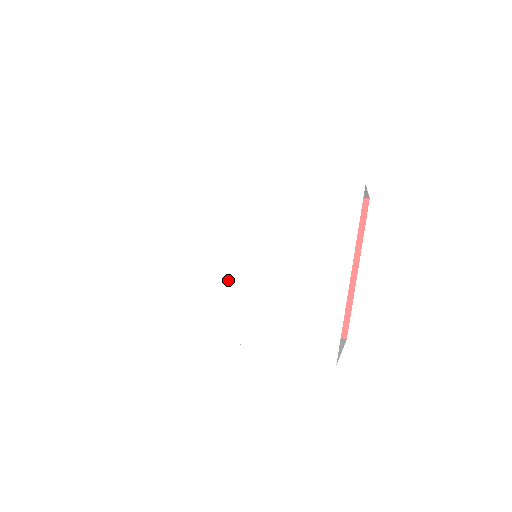
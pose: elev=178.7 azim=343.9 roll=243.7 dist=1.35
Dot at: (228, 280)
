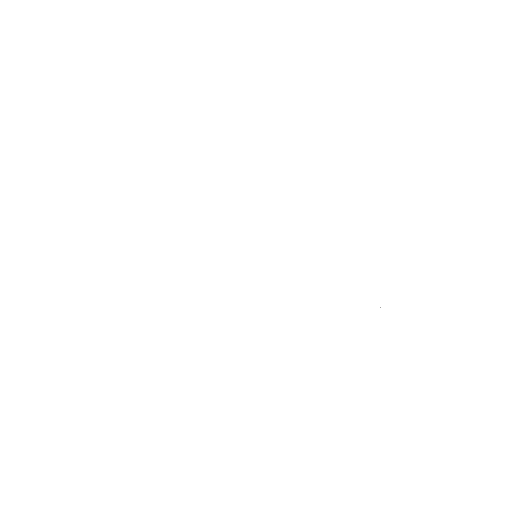
Dot at: (254, 276)
